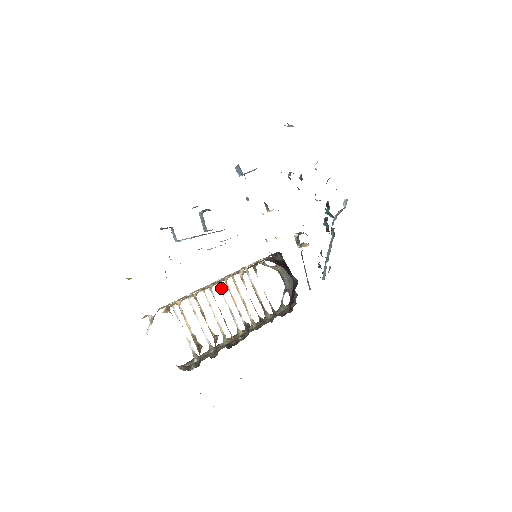
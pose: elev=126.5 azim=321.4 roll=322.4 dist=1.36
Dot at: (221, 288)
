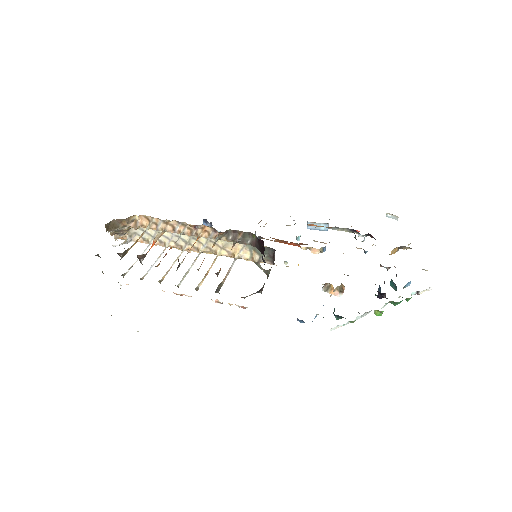
Dot at: occluded
